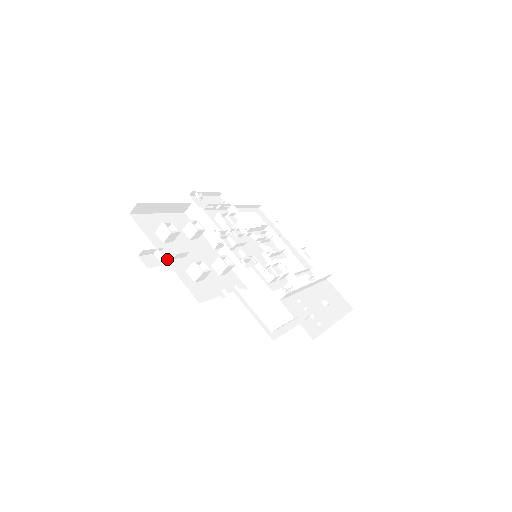
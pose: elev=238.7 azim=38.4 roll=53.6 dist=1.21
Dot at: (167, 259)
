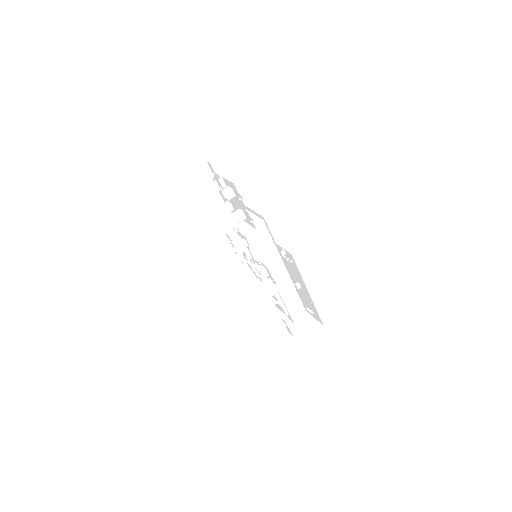
Dot at: occluded
